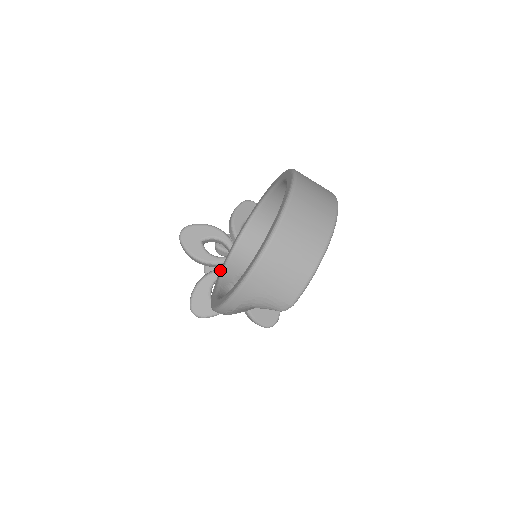
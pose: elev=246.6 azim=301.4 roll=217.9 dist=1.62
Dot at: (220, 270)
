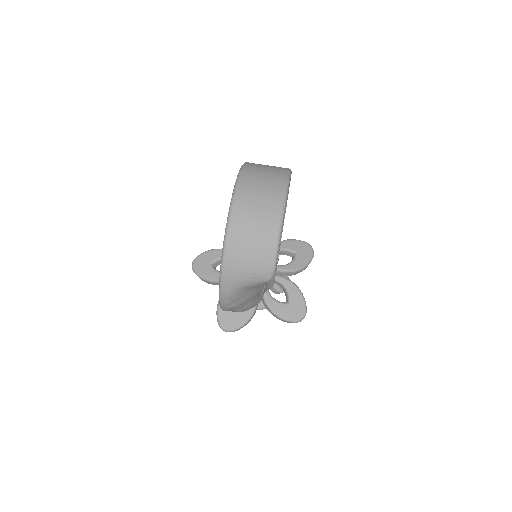
Dot at: occluded
